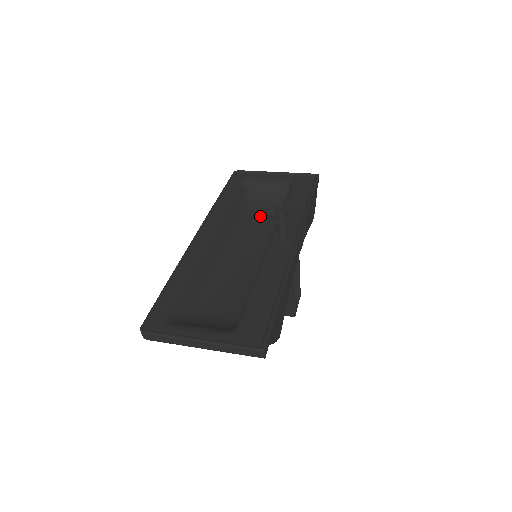
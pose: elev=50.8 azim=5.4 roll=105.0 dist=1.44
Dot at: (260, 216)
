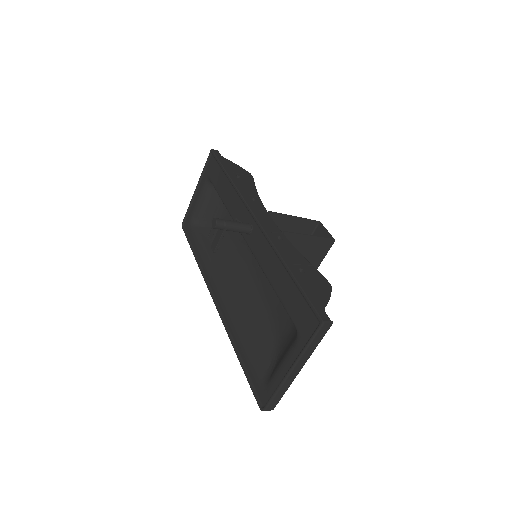
Dot at: (214, 243)
